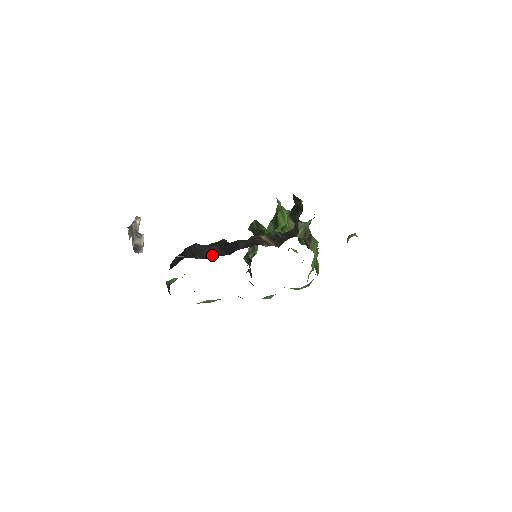
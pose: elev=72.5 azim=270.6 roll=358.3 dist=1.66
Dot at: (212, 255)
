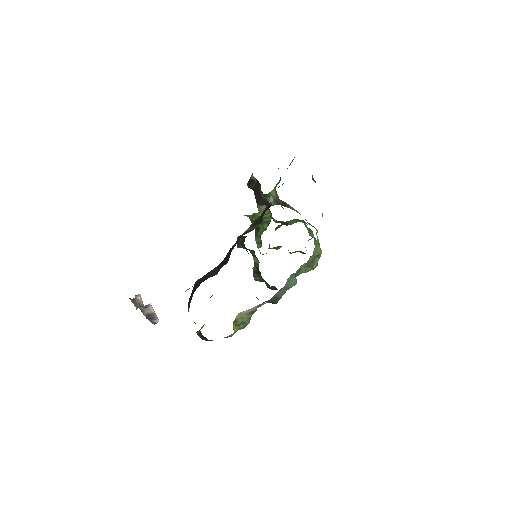
Dot at: (215, 273)
